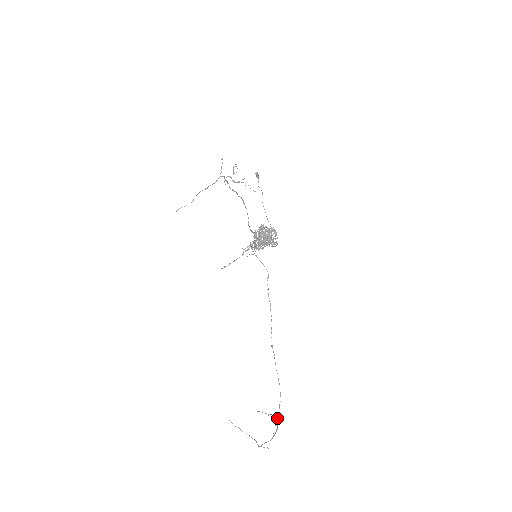
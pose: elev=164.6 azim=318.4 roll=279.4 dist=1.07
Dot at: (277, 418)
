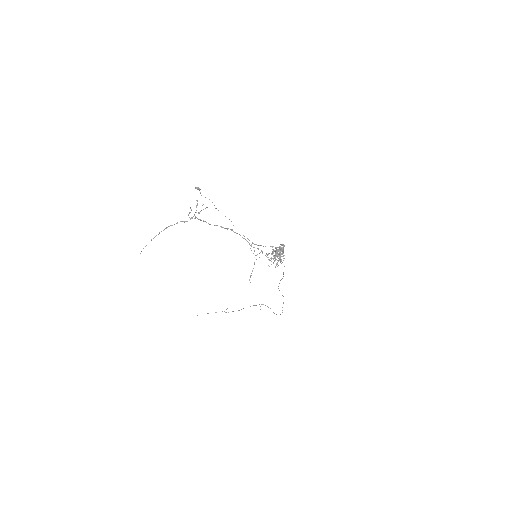
Dot at: occluded
